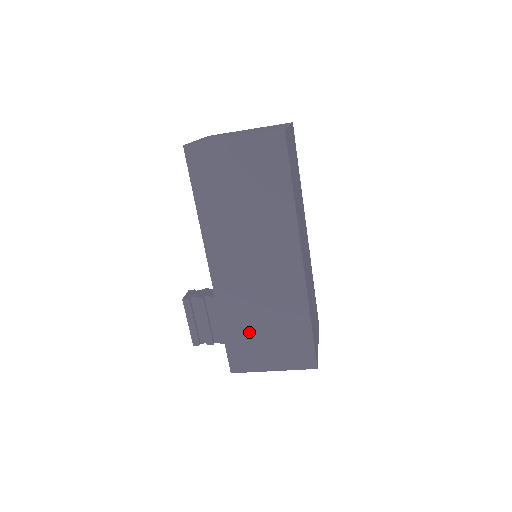
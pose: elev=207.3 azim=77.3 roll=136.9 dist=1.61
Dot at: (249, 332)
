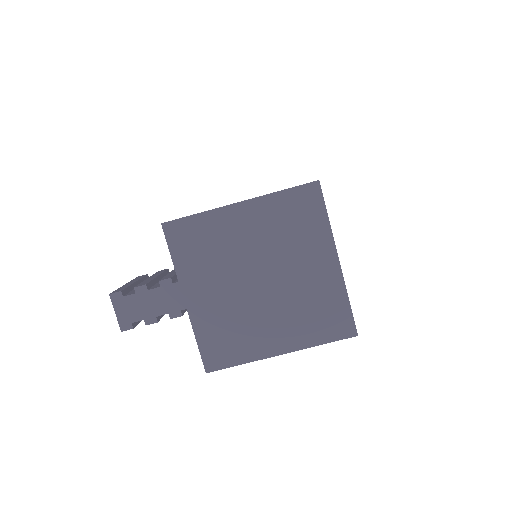
Dot at: occluded
